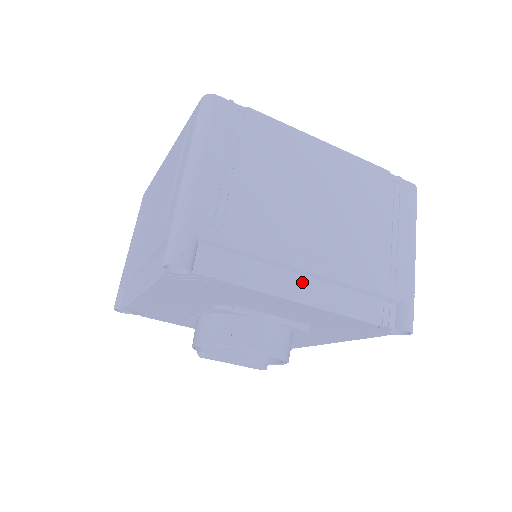
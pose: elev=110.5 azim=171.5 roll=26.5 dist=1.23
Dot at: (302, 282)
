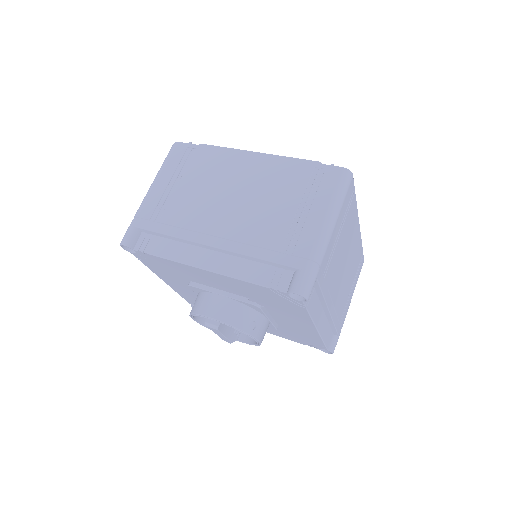
Dot at: (322, 316)
